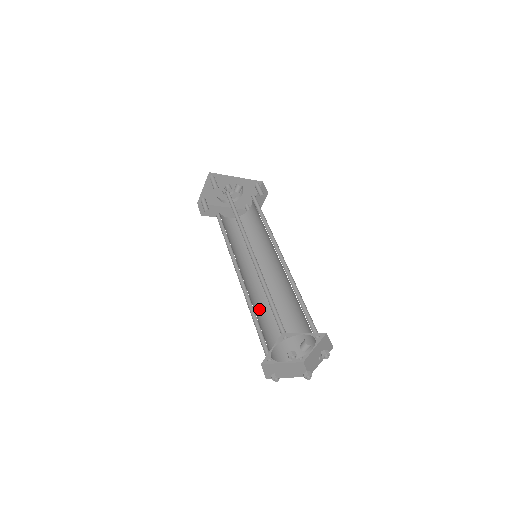
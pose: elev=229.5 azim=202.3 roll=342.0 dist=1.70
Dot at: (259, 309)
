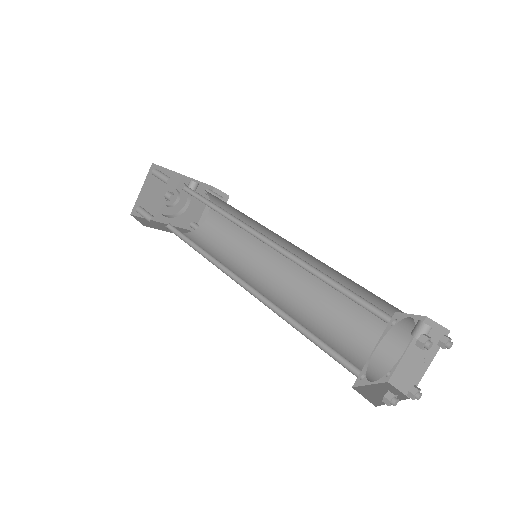
Dot at: occluded
